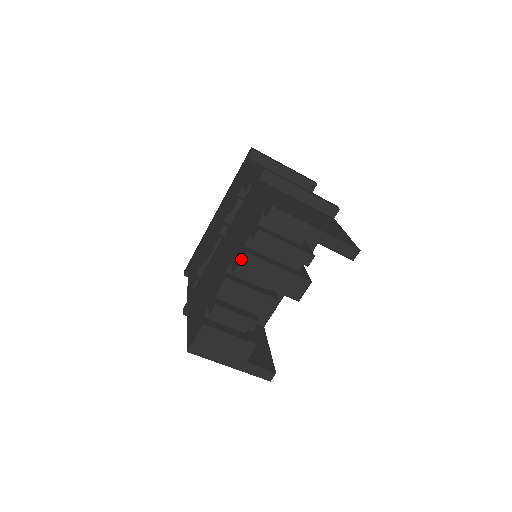
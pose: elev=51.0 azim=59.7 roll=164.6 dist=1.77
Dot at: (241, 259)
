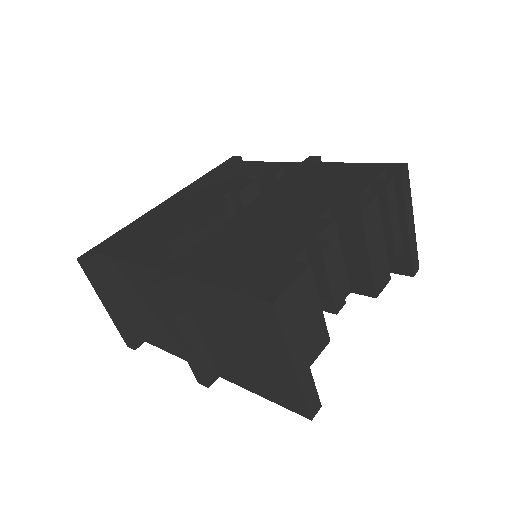
Dot at: (372, 199)
